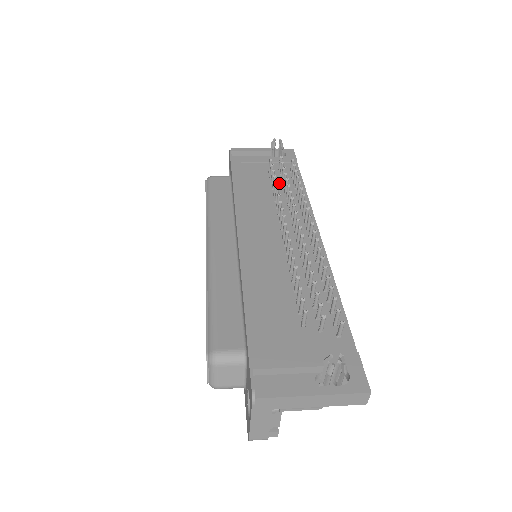
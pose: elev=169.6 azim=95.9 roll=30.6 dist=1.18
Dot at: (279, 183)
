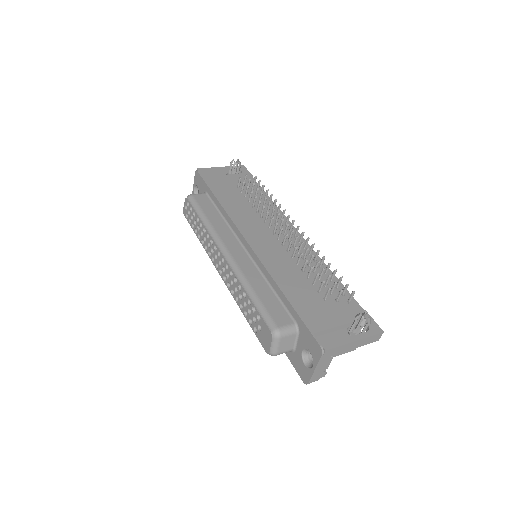
Dot at: occluded
